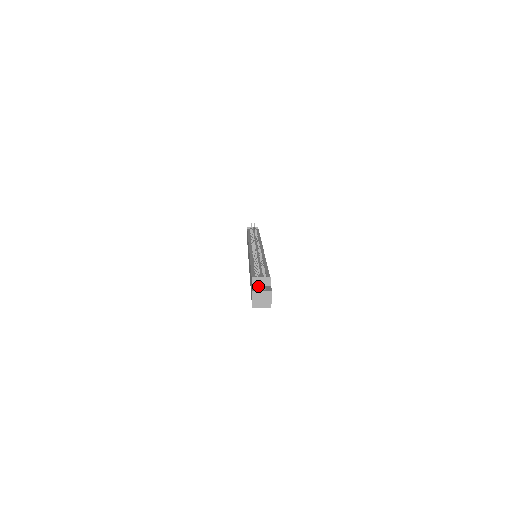
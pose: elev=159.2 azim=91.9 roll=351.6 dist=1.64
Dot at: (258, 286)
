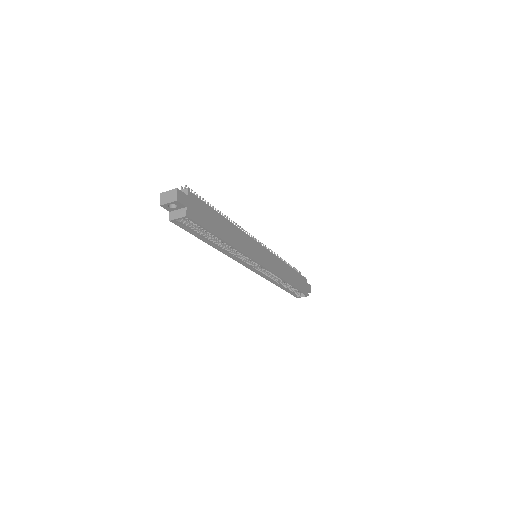
Dot at: occluded
